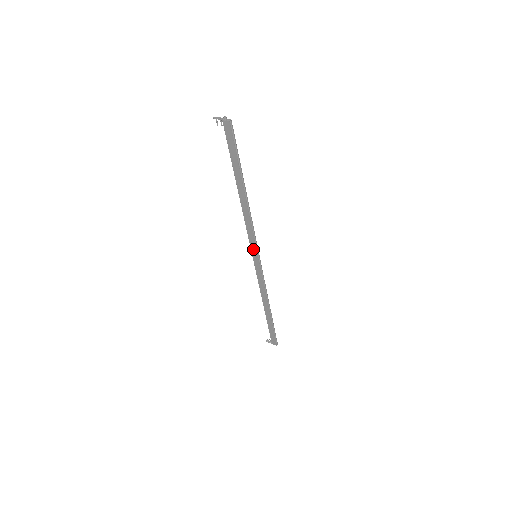
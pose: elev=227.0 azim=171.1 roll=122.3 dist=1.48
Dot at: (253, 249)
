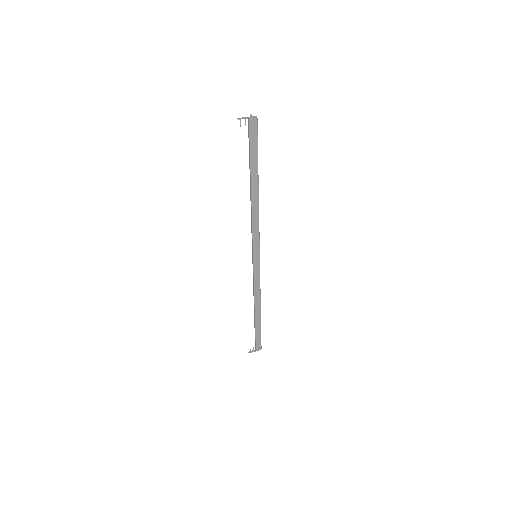
Dot at: (256, 249)
